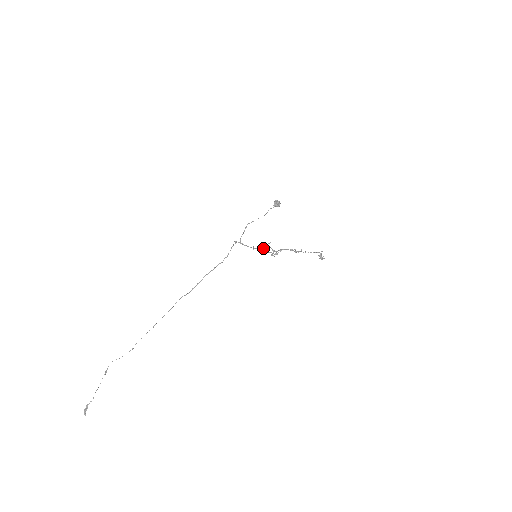
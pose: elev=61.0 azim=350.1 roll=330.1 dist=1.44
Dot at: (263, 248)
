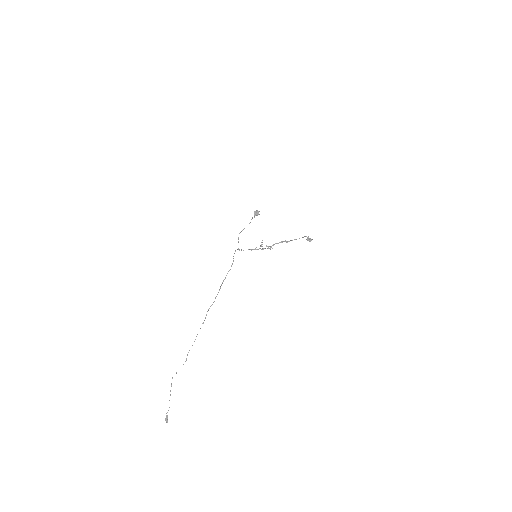
Dot at: occluded
